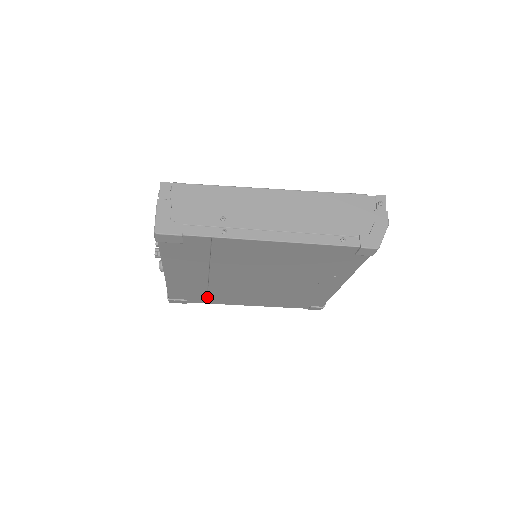
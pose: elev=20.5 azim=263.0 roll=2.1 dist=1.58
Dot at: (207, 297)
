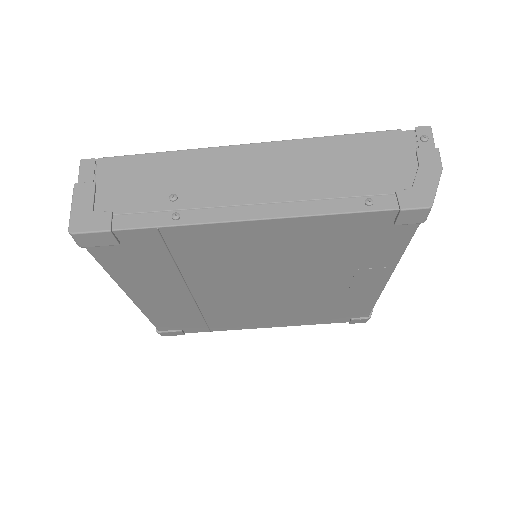
Dot at: (206, 323)
